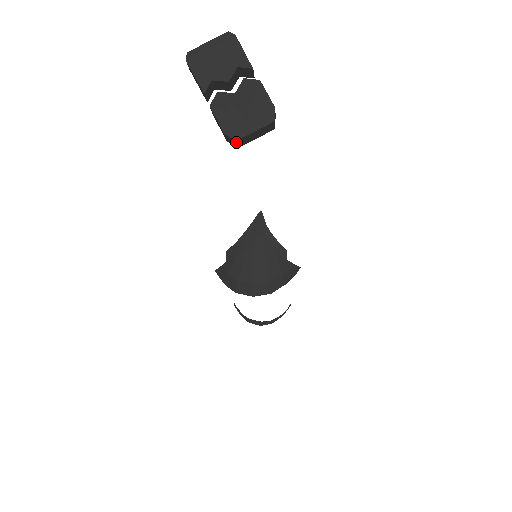
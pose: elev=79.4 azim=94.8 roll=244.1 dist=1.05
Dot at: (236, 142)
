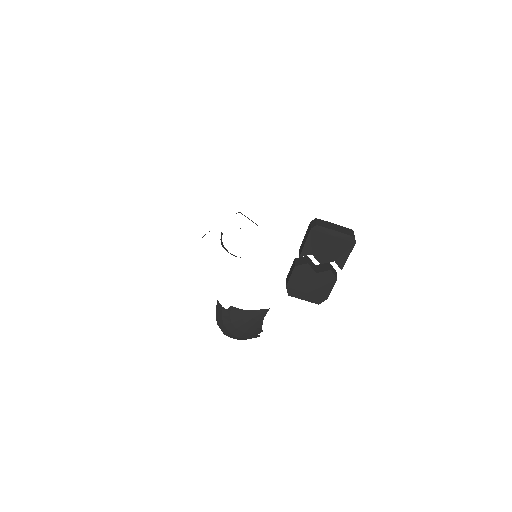
Dot at: (288, 294)
